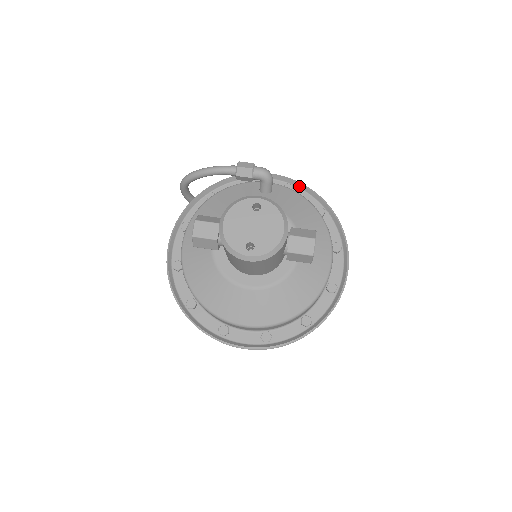
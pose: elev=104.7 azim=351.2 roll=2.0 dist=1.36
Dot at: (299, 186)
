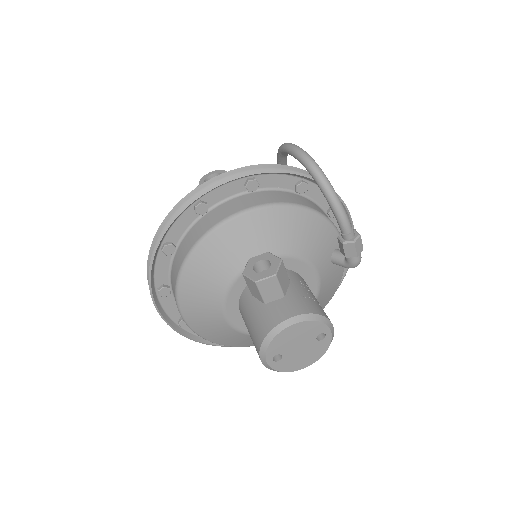
Dot at: occluded
